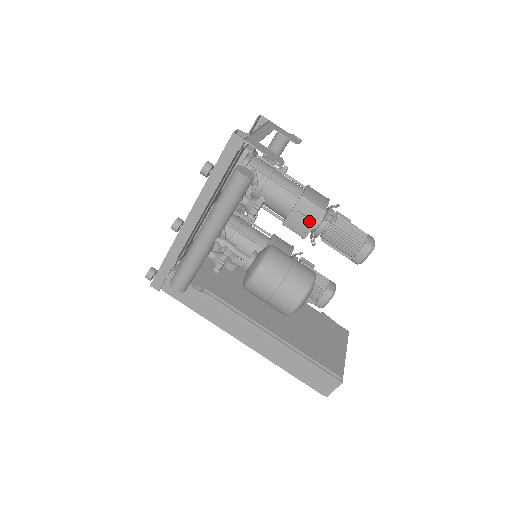
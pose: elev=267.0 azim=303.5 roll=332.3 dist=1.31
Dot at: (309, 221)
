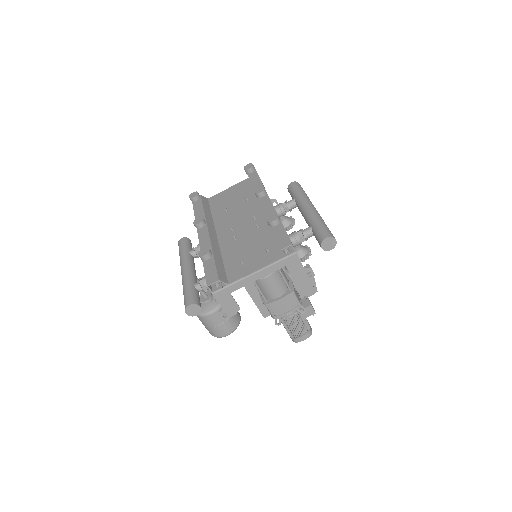
Dot at: occluded
